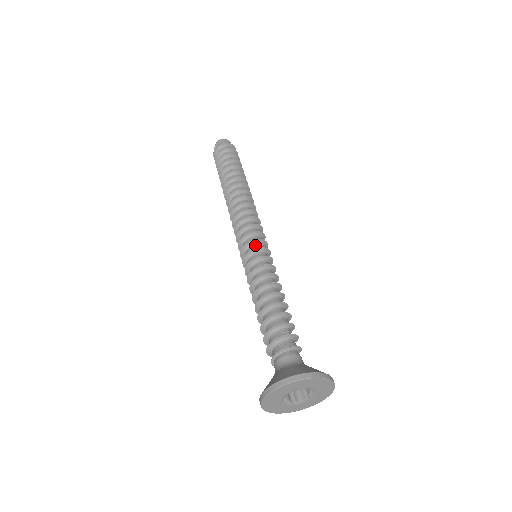
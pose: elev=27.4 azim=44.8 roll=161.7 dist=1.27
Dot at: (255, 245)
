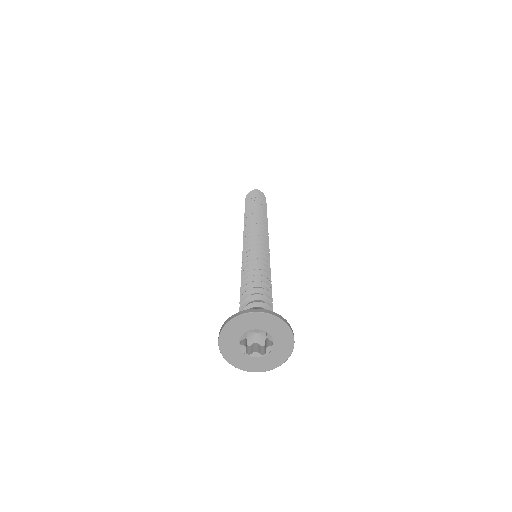
Dot at: occluded
